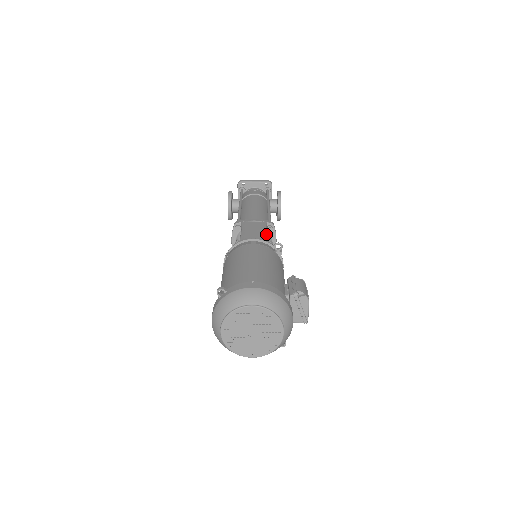
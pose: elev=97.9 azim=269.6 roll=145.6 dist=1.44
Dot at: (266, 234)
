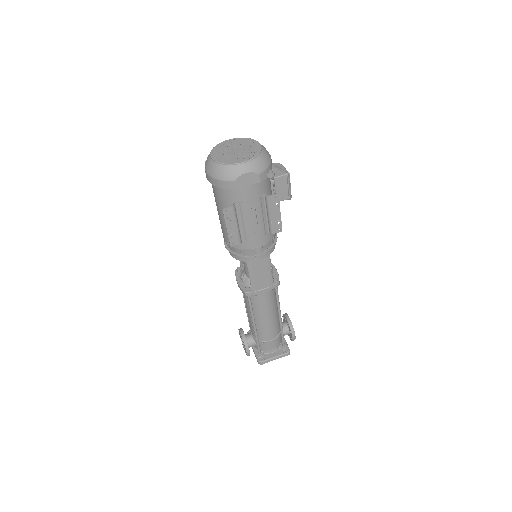
Dot at: occluded
